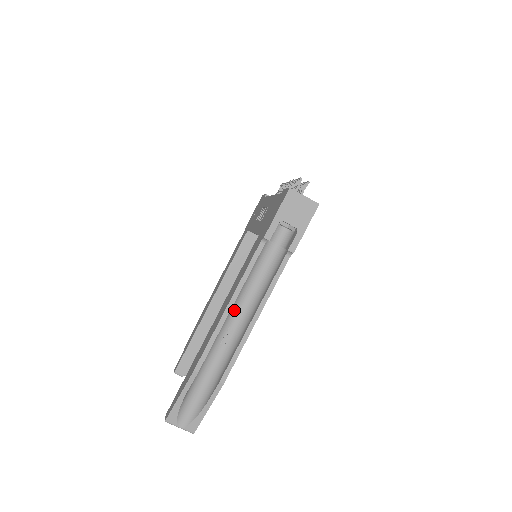
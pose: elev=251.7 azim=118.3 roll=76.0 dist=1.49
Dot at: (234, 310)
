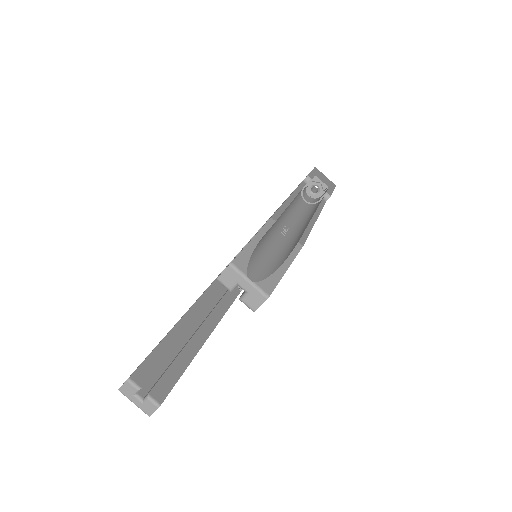
Dot at: (287, 216)
